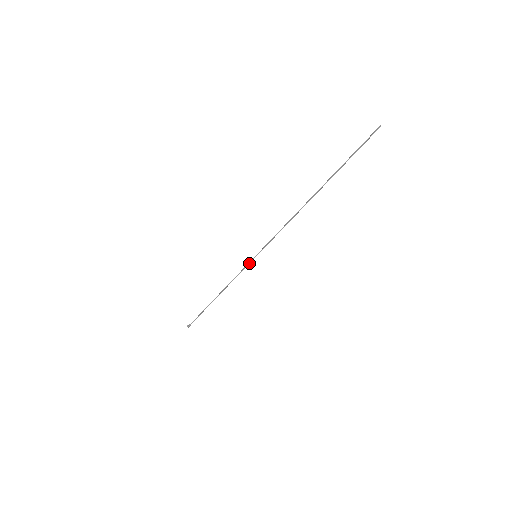
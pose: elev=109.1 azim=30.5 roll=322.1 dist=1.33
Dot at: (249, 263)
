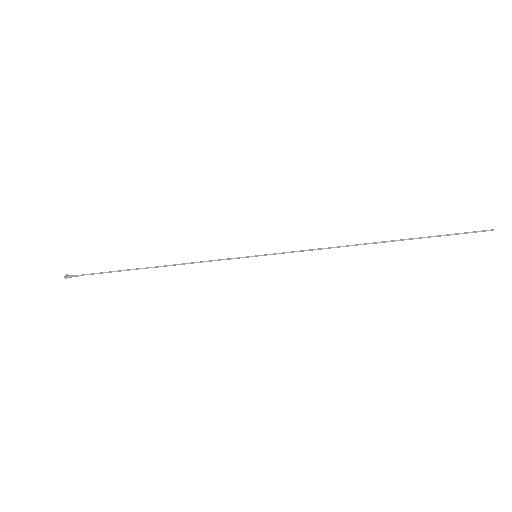
Dot at: (239, 257)
